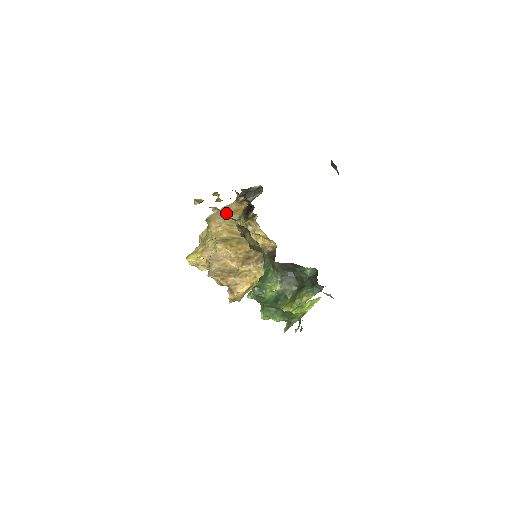
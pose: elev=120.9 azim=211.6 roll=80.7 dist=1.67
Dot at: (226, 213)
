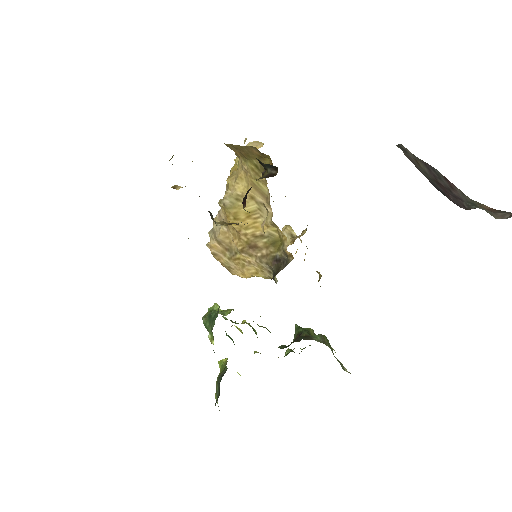
Dot at: (247, 153)
